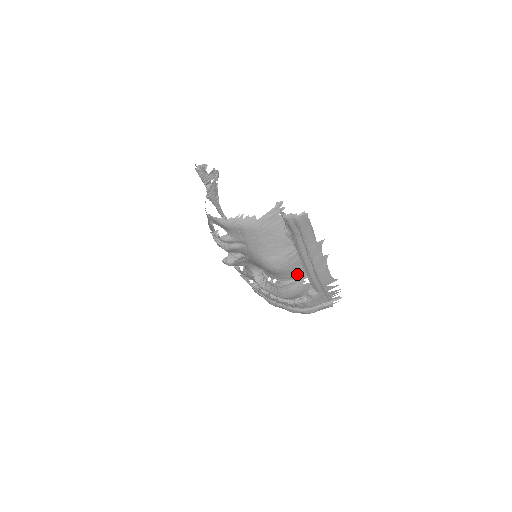
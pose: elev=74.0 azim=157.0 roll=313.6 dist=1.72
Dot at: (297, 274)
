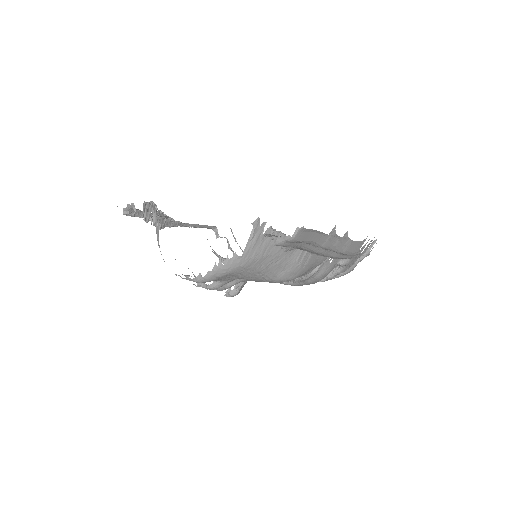
Dot at: (318, 263)
